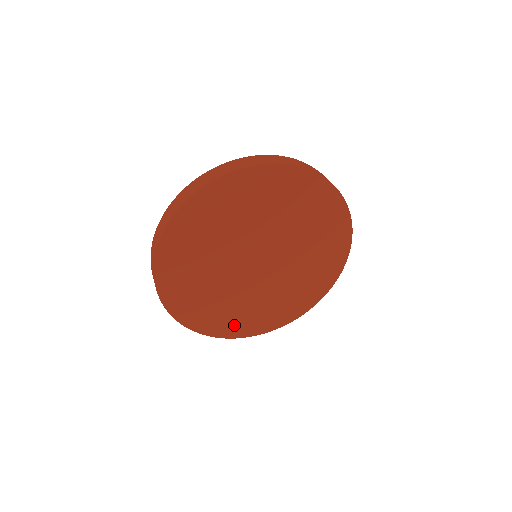
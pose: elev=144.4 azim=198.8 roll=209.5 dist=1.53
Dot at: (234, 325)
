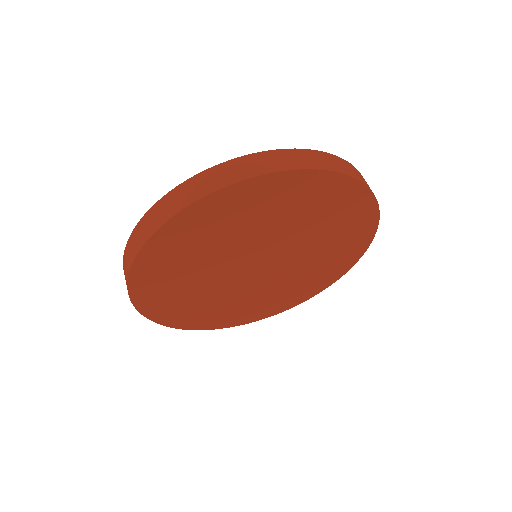
Dot at: (217, 319)
